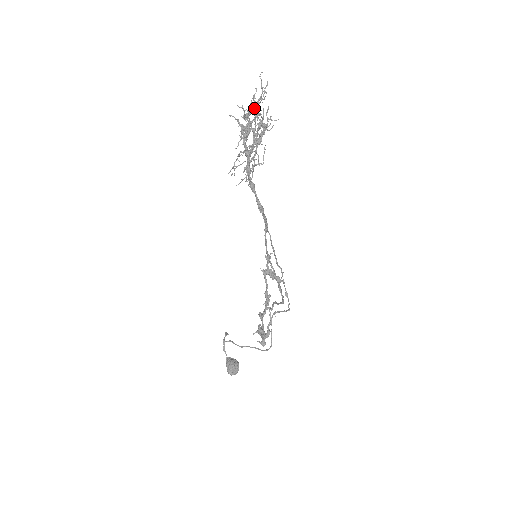
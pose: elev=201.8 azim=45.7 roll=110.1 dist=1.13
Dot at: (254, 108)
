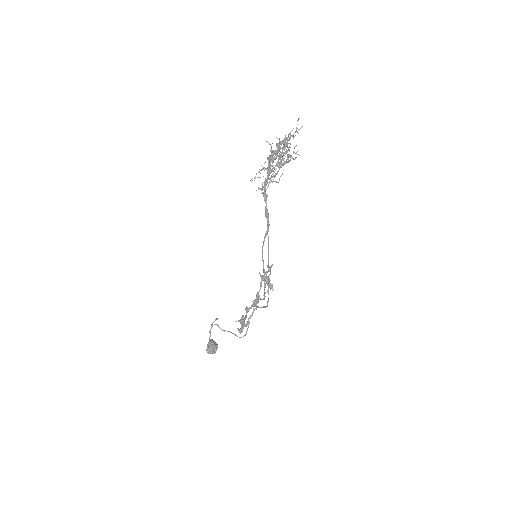
Dot at: (285, 140)
